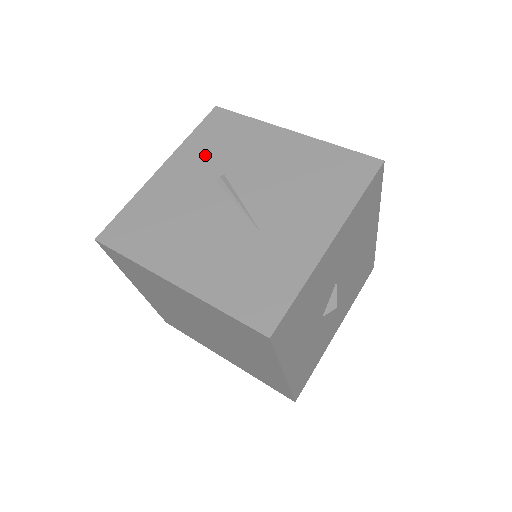
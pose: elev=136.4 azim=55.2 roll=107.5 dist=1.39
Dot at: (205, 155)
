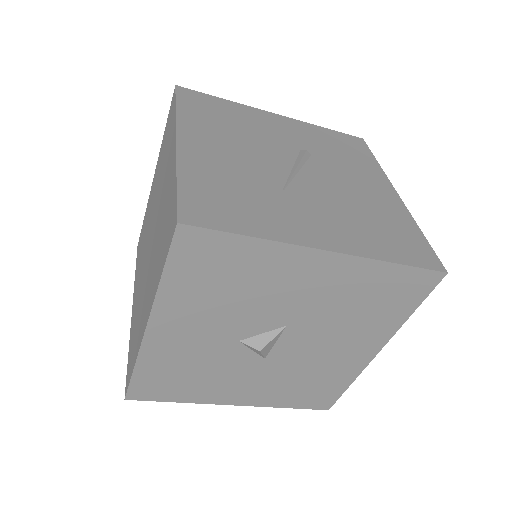
Dot at: (316, 139)
